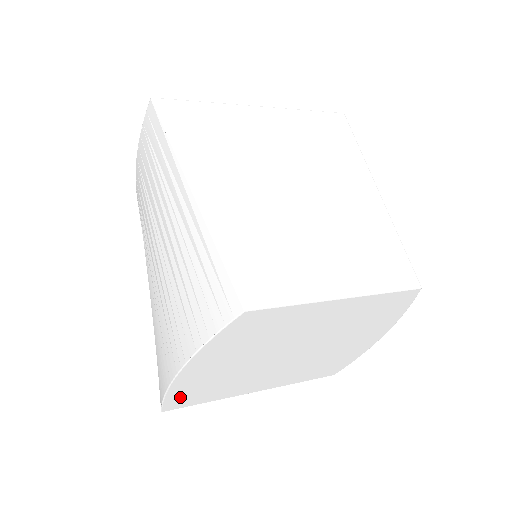
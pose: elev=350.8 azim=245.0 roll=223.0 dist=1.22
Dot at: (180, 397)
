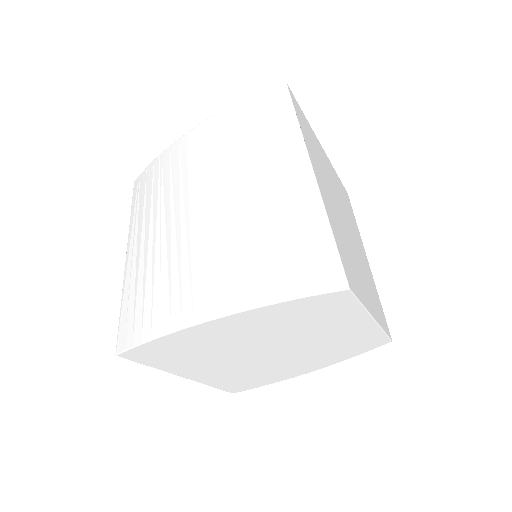
Dot at: (160, 346)
